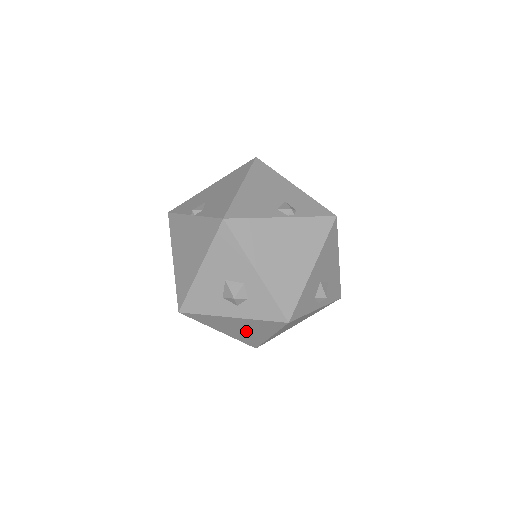
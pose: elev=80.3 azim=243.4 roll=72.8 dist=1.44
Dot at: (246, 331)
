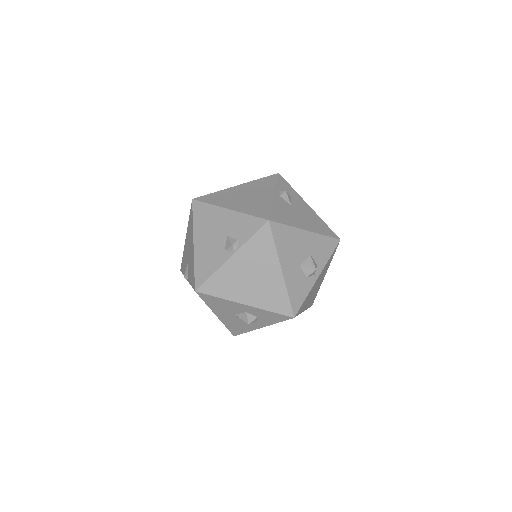
Dot at: occluded
